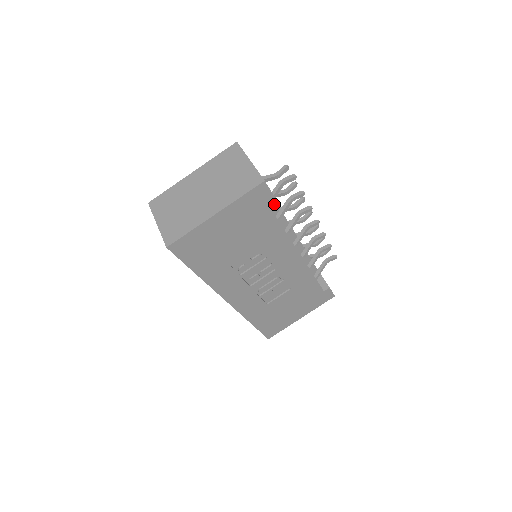
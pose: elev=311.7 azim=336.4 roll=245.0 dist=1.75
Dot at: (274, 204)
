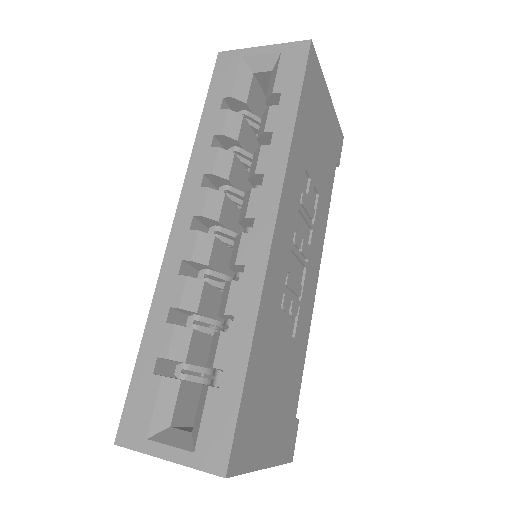
Dot at: occluded
